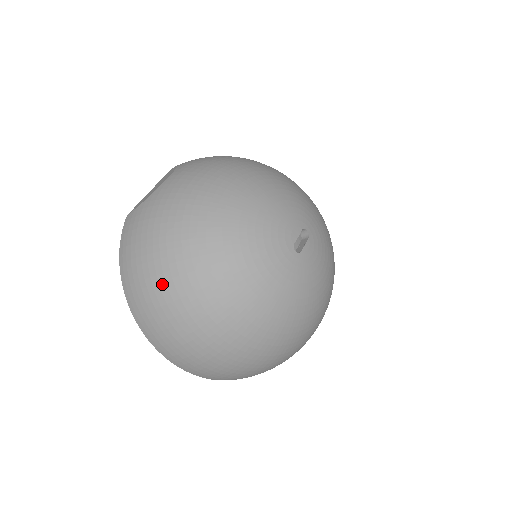
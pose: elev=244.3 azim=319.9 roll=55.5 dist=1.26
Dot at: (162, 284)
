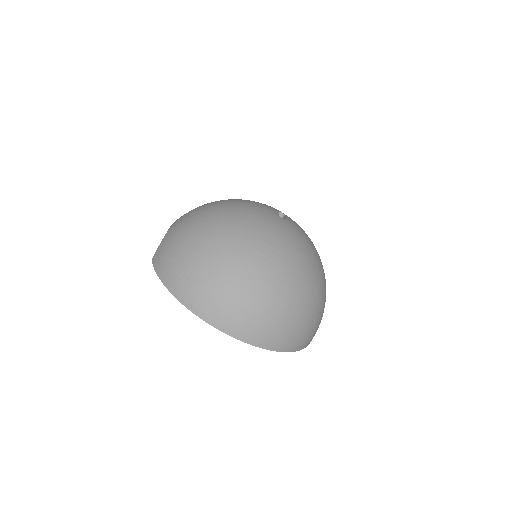
Dot at: (205, 262)
